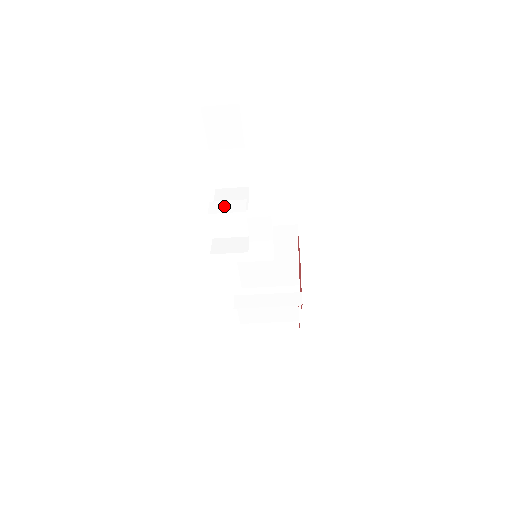
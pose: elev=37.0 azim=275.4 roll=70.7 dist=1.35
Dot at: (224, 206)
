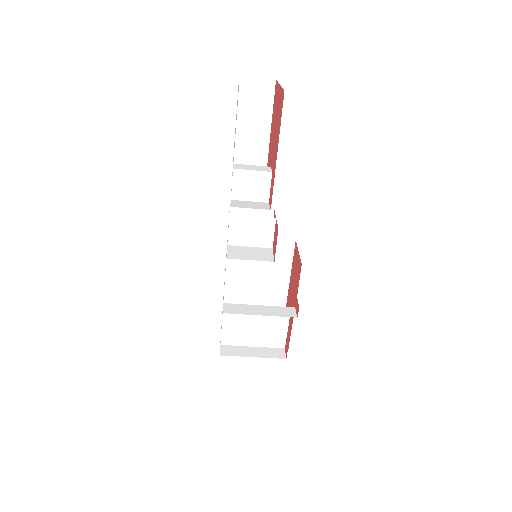
Dot at: (249, 167)
